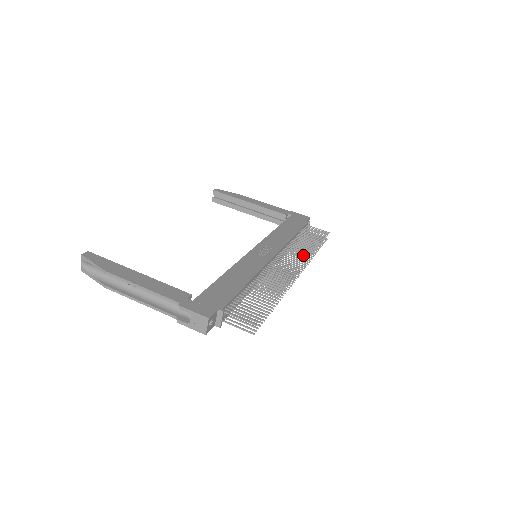
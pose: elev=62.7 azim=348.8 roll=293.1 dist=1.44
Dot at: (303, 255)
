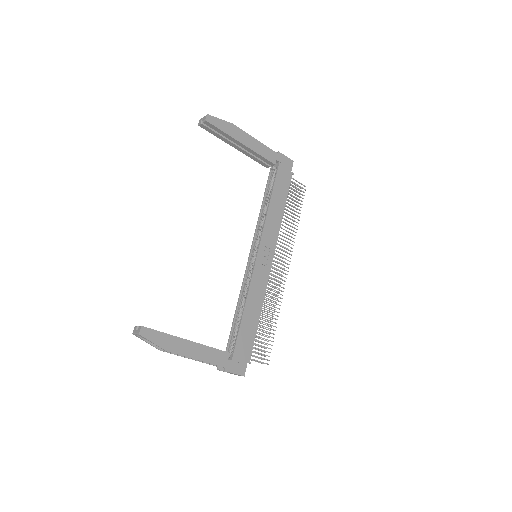
Dot at: occluded
